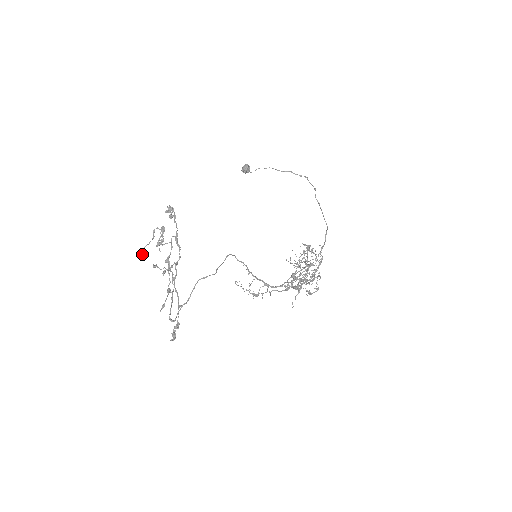
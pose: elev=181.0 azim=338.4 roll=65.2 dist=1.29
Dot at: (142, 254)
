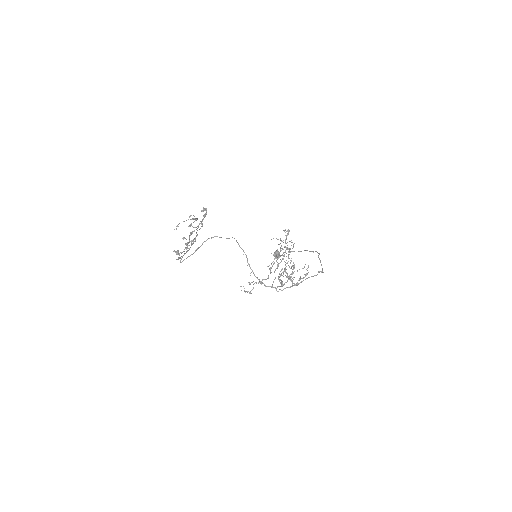
Dot at: (178, 226)
